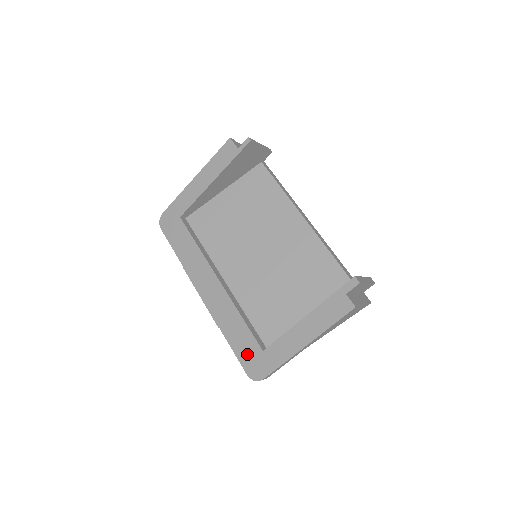
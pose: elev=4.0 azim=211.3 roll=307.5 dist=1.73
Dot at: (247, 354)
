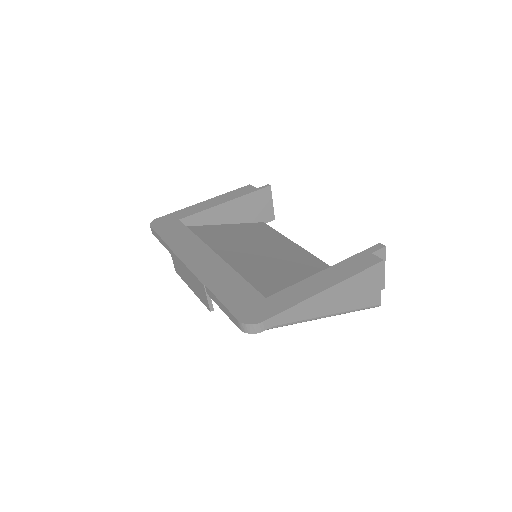
Dot at: (242, 302)
